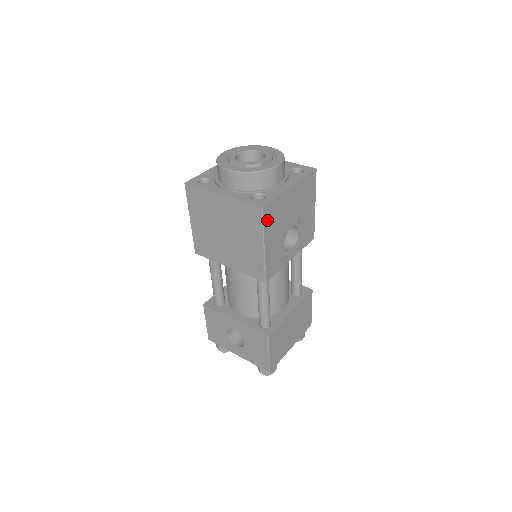
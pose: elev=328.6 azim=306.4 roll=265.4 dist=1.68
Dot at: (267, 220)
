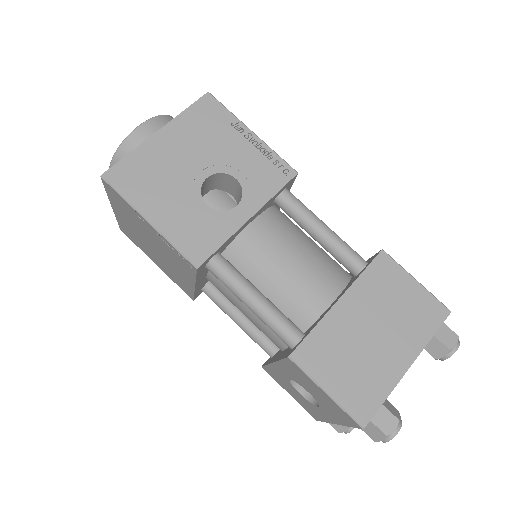
Dot at: (127, 187)
